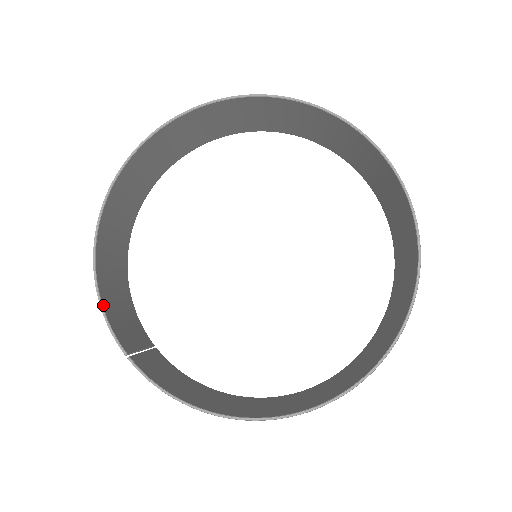
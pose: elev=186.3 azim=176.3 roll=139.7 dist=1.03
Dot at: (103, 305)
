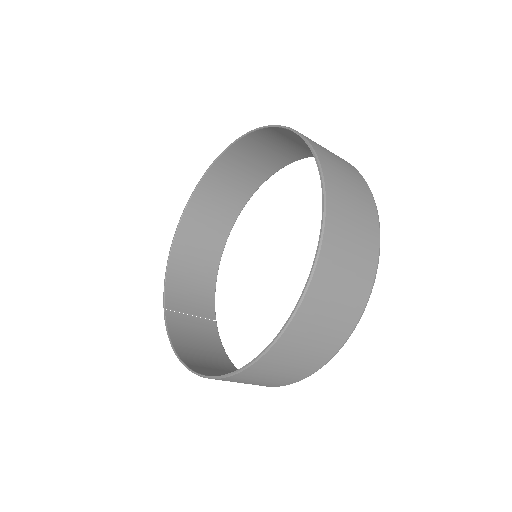
Dot at: (167, 275)
